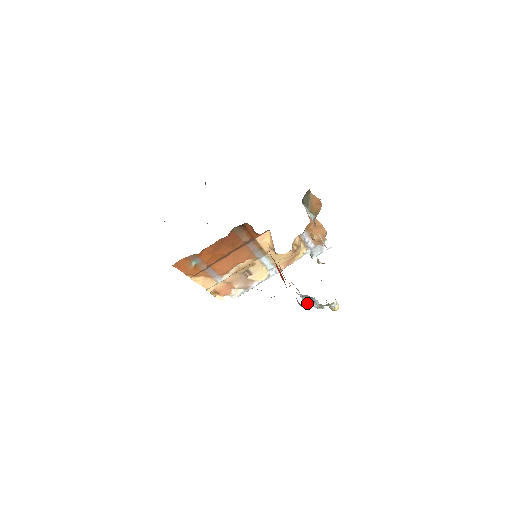
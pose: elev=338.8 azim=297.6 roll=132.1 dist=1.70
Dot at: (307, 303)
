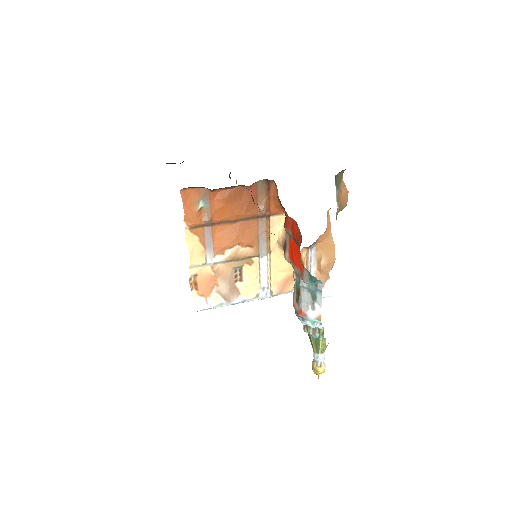
Dot at: (304, 311)
